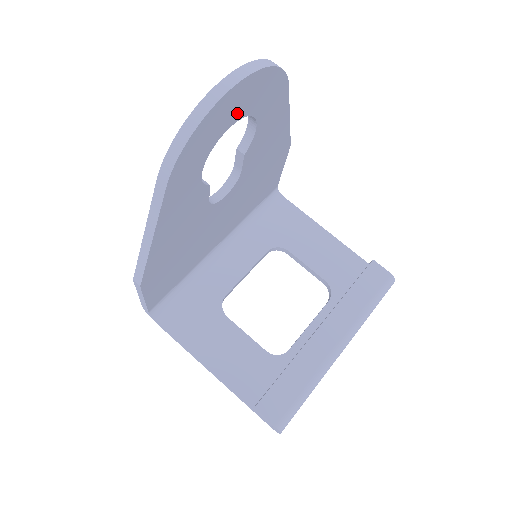
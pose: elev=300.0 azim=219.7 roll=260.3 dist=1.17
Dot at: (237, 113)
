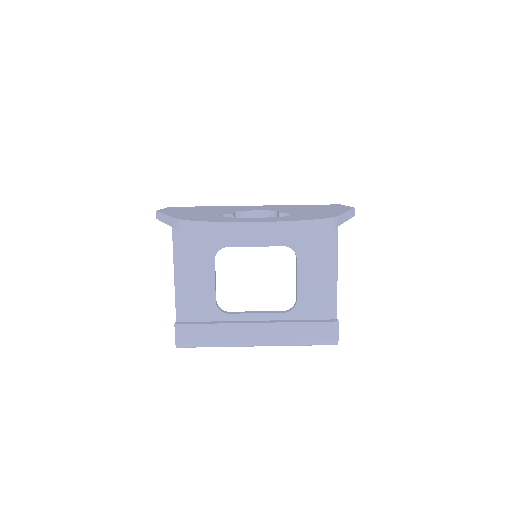
Dot at: occluded
